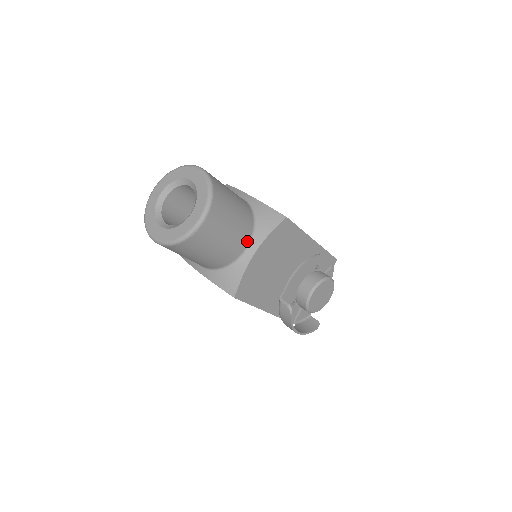
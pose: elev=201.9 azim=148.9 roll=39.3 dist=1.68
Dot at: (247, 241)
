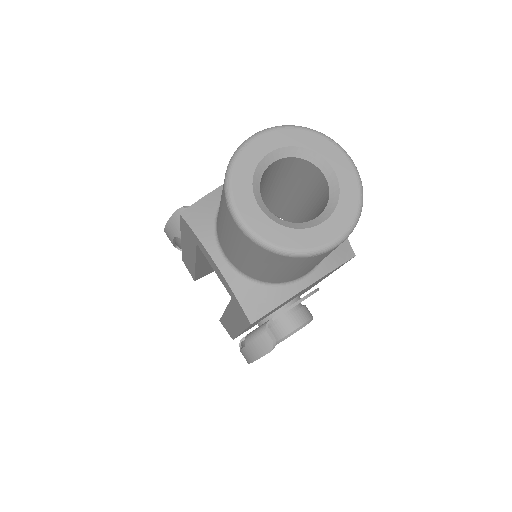
Dot at: occluded
